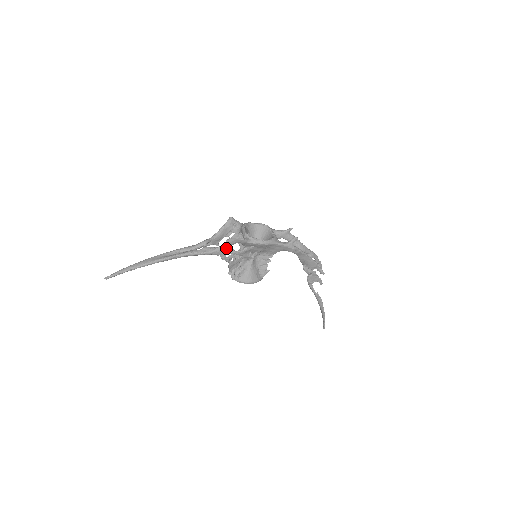
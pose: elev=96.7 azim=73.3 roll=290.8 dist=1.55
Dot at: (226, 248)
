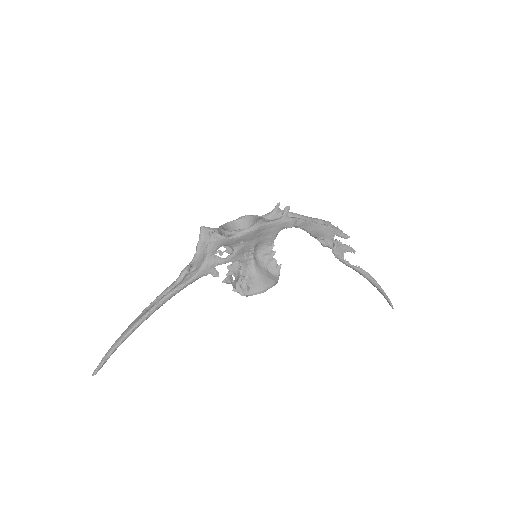
Dot at: (211, 260)
